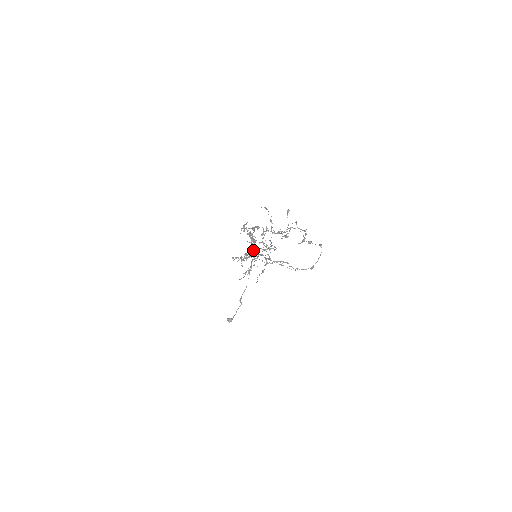
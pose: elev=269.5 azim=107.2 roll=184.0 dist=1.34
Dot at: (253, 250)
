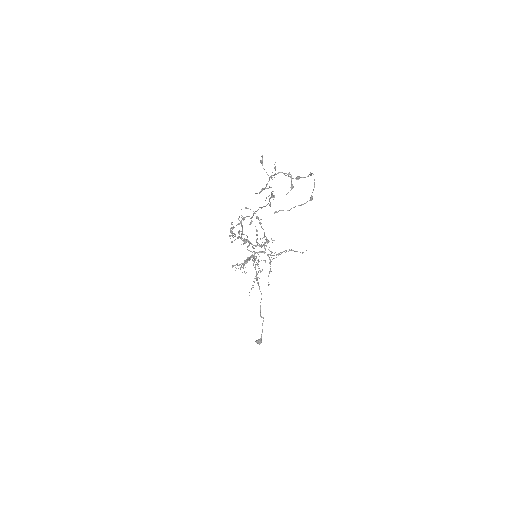
Dot at: occluded
